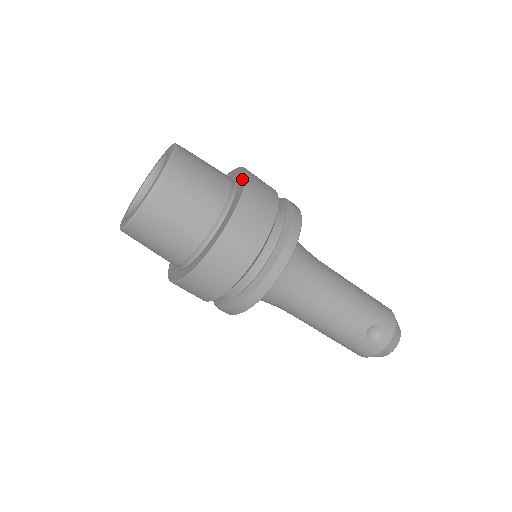
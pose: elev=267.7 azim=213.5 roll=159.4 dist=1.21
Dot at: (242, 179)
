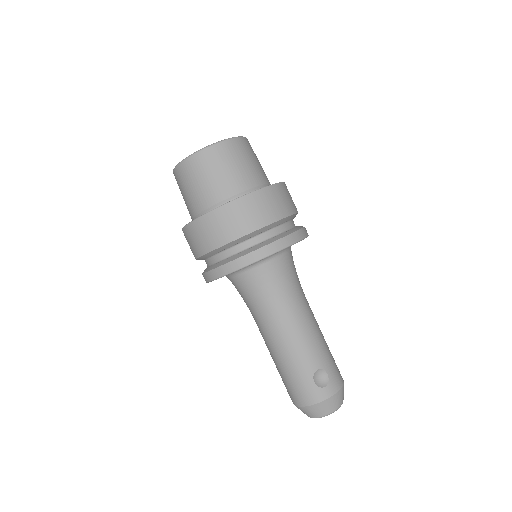
Dot at: occluded
